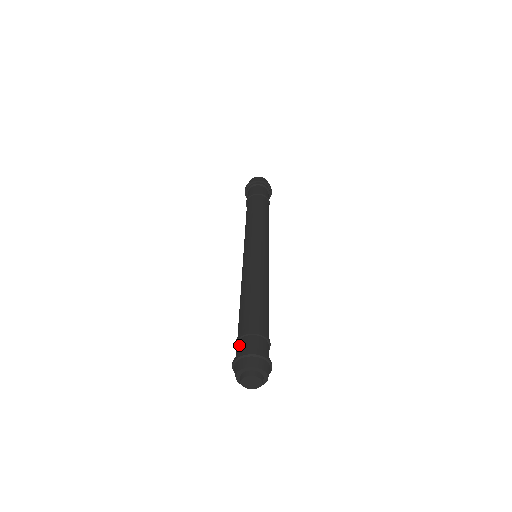
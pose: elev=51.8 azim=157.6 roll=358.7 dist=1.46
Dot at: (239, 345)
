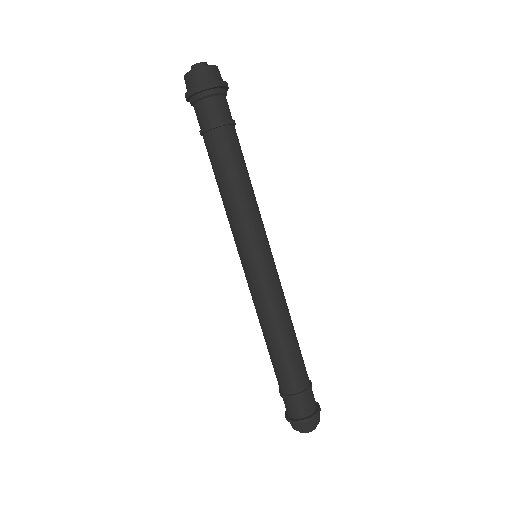
Dot at: (298, 405)
